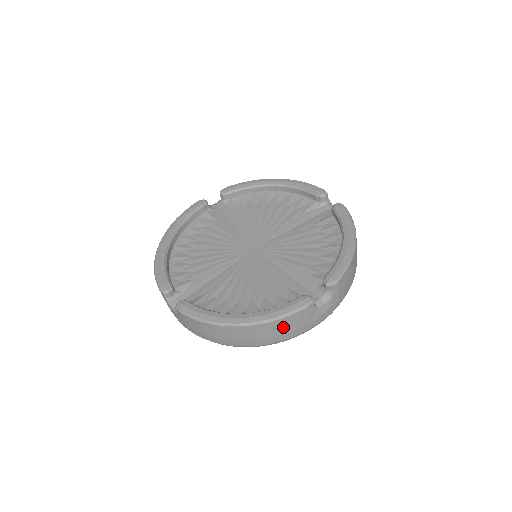
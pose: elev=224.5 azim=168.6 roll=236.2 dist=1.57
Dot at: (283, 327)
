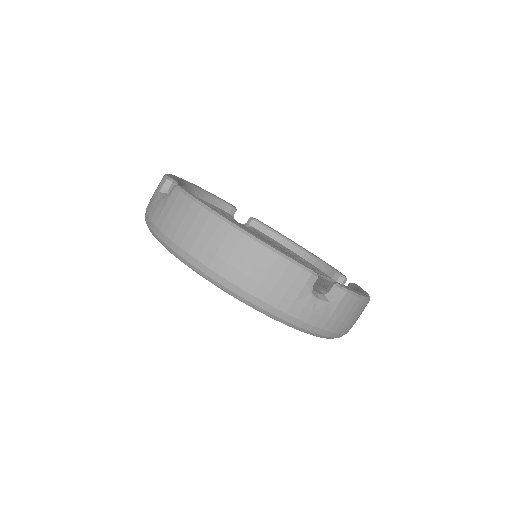
Dot at: (270, 271)
